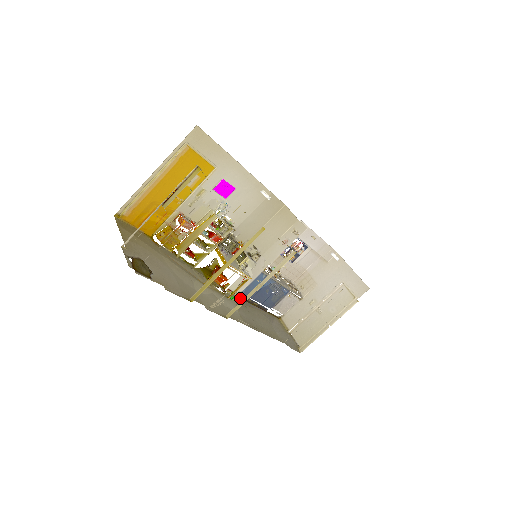
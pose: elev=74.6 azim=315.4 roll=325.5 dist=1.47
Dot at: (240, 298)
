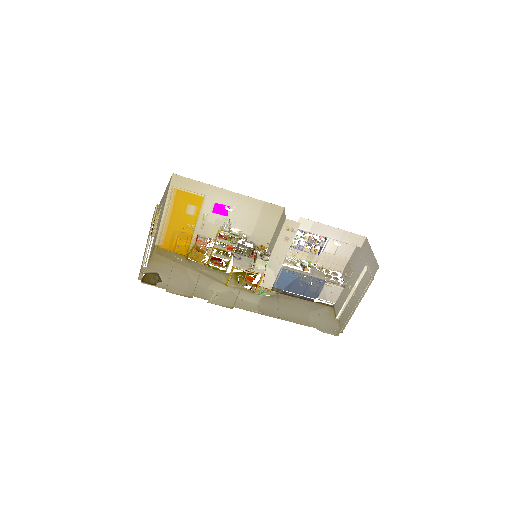
Dot at: (277, 292)
